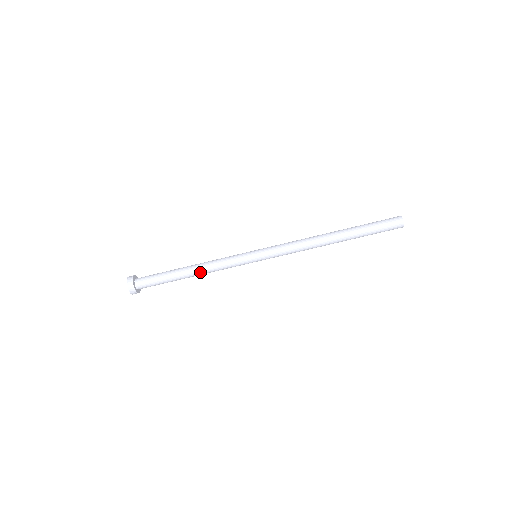
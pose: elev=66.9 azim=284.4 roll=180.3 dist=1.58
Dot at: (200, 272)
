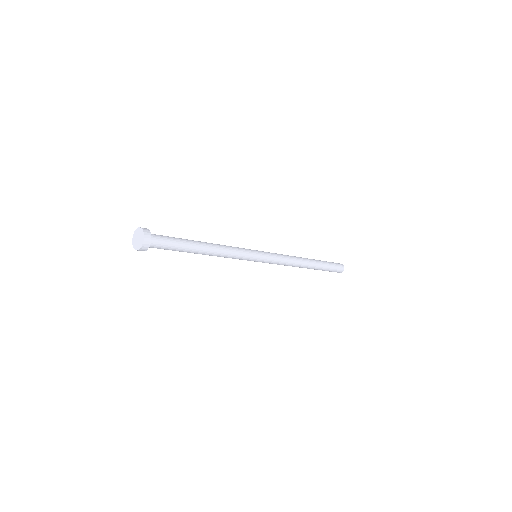
Dot at: (209, 255)
